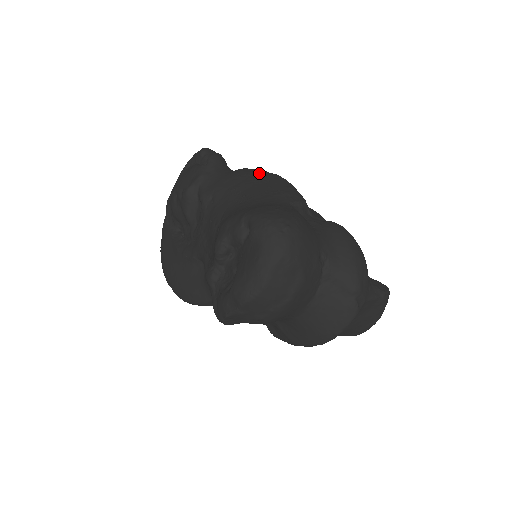
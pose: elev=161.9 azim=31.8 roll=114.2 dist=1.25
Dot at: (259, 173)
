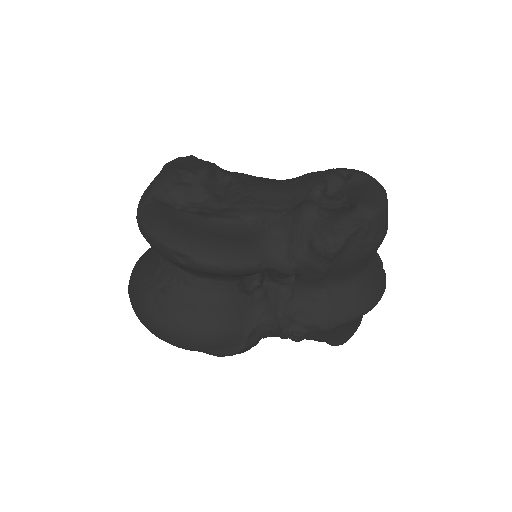
Dot at: occluded
